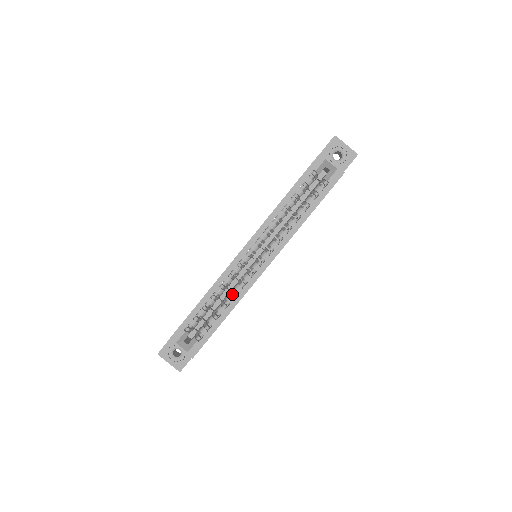
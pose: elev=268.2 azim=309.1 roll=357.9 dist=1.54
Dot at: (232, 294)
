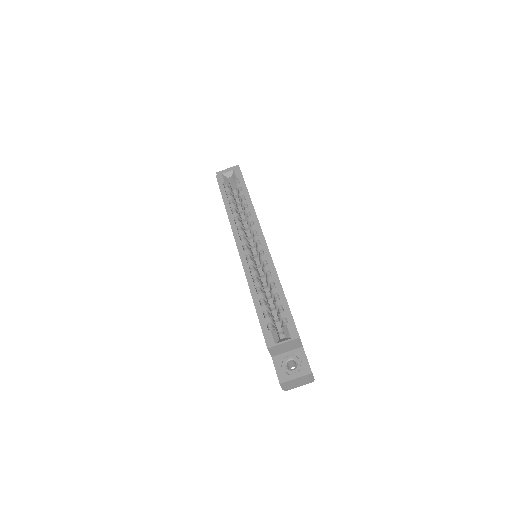
Dot at: (268, 277)
